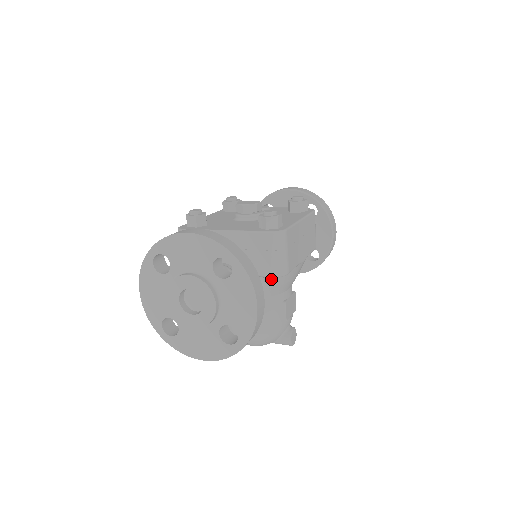
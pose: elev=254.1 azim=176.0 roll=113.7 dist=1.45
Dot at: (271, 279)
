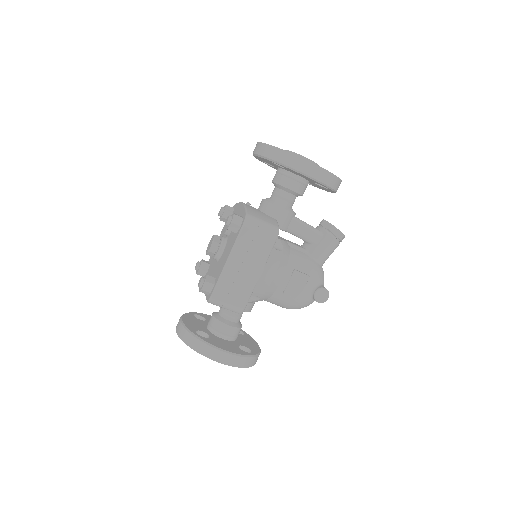
Dot at: (254, 296)
